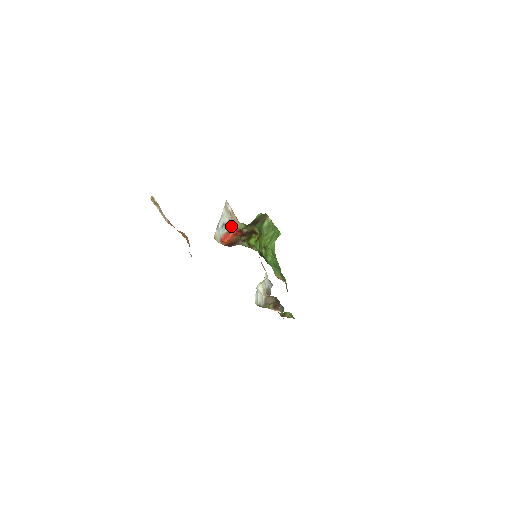
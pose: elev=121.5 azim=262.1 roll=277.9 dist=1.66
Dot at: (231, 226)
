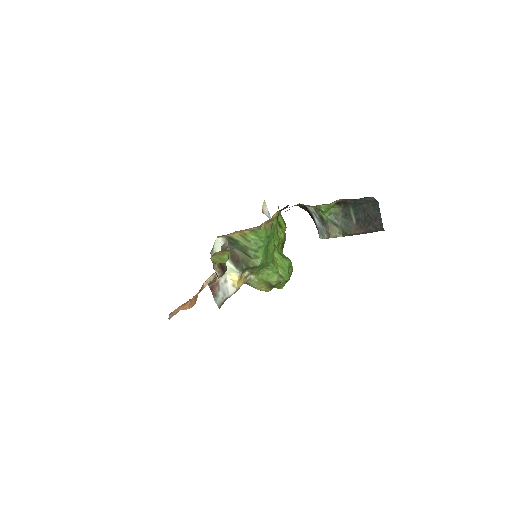
Dot at: occluded
